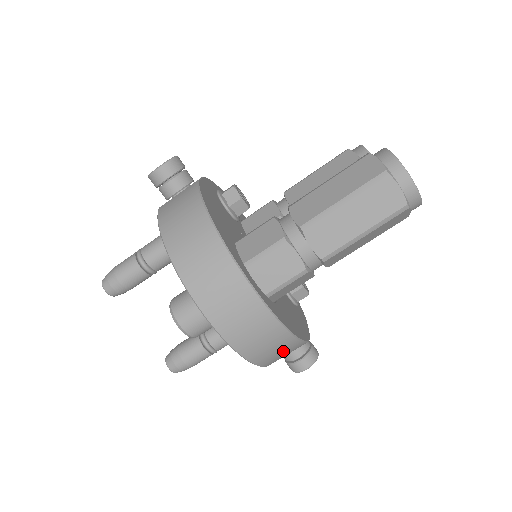
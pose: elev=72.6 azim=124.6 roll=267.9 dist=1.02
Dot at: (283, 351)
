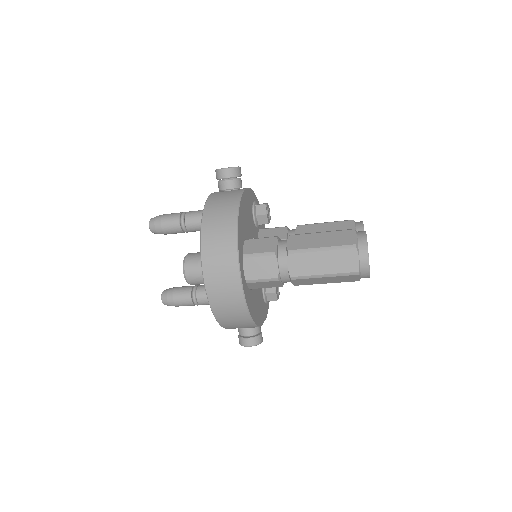
Dot at: (239, 322)
